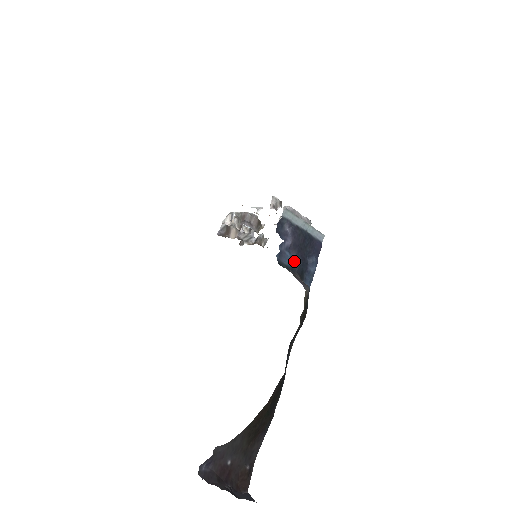
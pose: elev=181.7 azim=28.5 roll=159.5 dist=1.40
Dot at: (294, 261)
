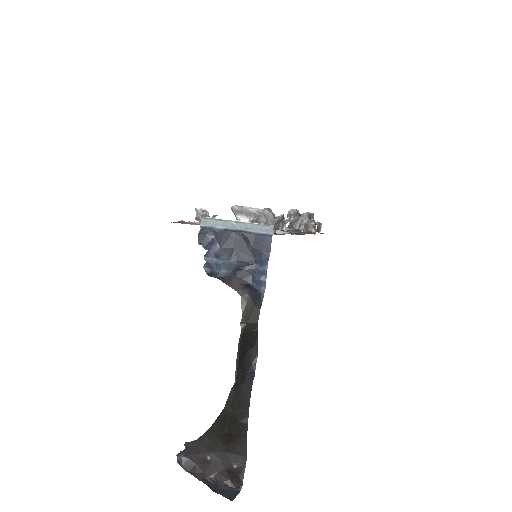
Dot at: (231, 266)
